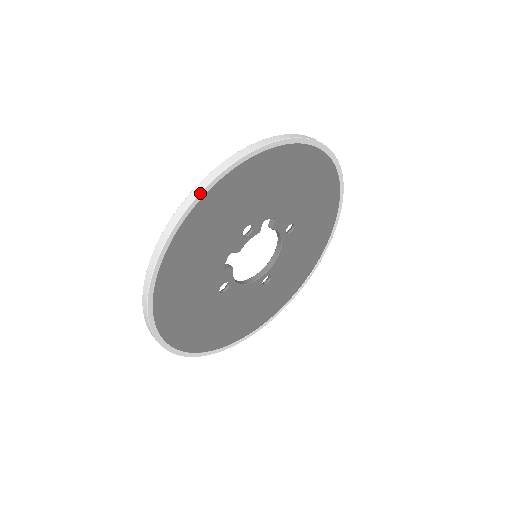
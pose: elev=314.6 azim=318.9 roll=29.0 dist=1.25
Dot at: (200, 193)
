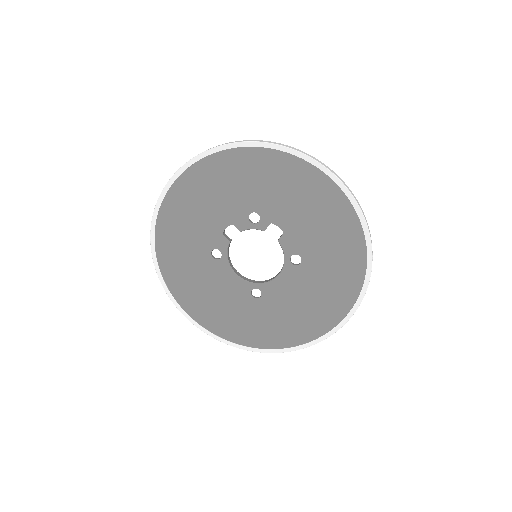
Dot at: (227, 144)
